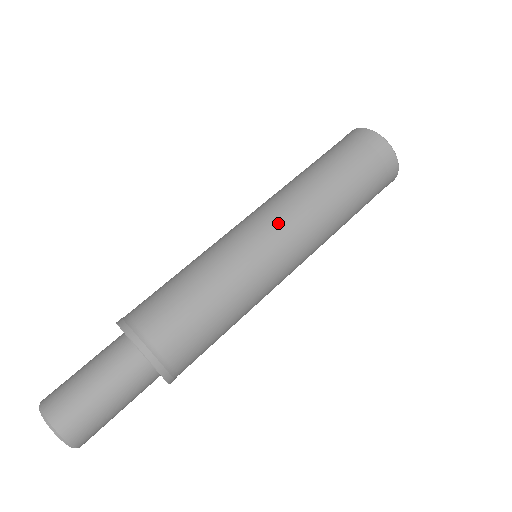
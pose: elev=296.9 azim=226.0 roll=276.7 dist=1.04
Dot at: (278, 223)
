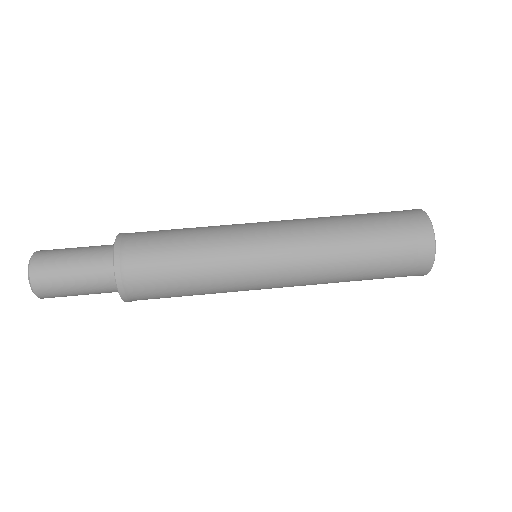
Dot at: (280, 225)
